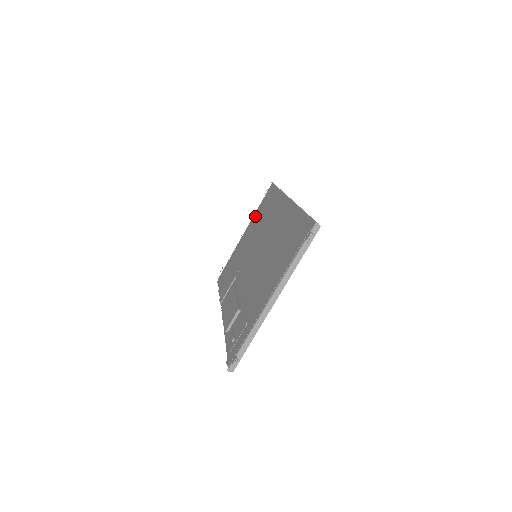
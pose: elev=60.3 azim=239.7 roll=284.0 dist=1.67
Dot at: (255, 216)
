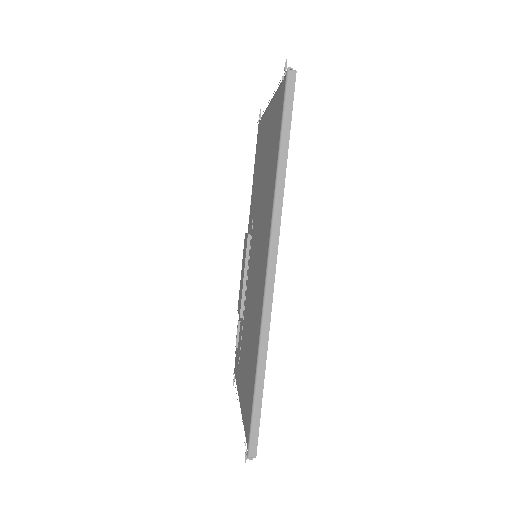
Dot at: (273, 112)
